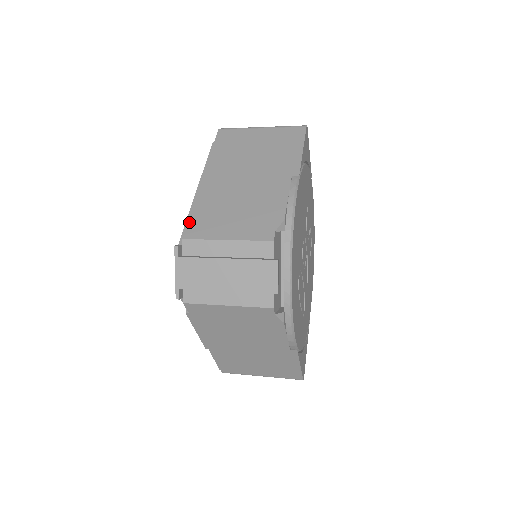
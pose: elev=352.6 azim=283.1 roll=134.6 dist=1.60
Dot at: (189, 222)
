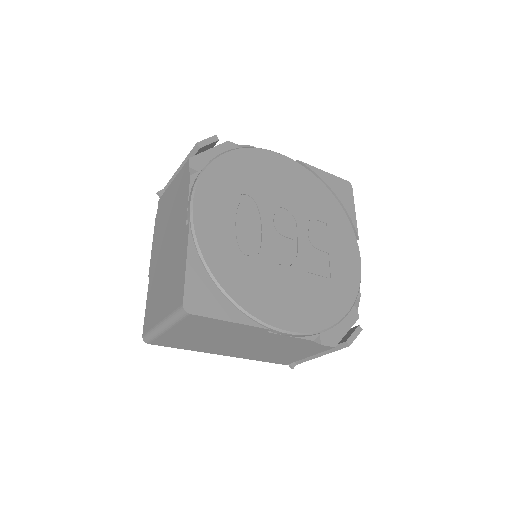
Dot at: occluded
